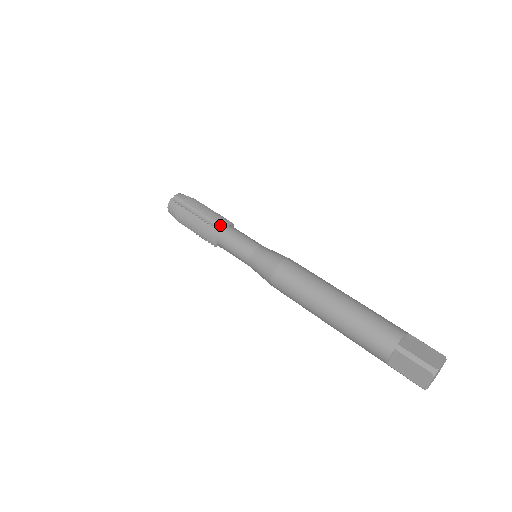
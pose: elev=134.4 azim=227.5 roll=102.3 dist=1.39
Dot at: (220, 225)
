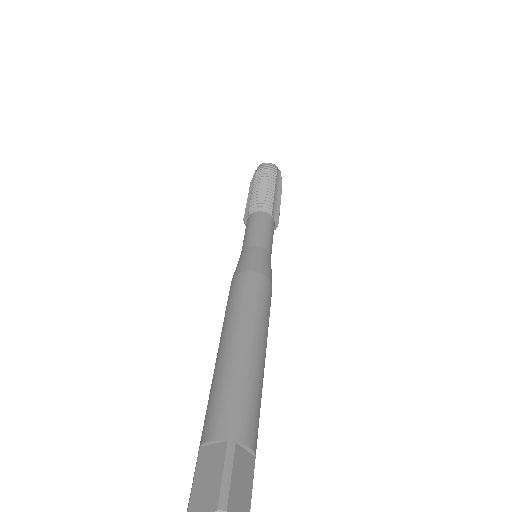
Dot at: (250, 211)
